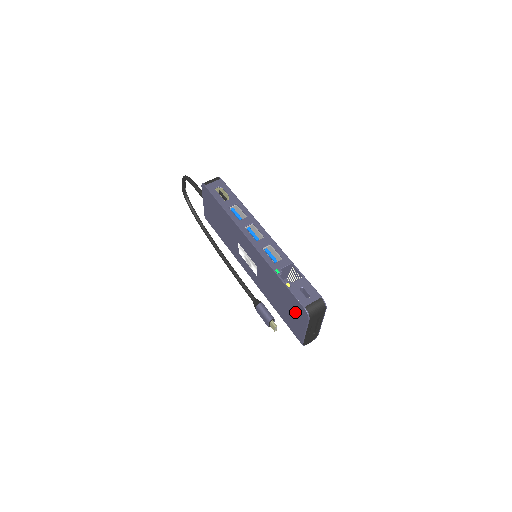
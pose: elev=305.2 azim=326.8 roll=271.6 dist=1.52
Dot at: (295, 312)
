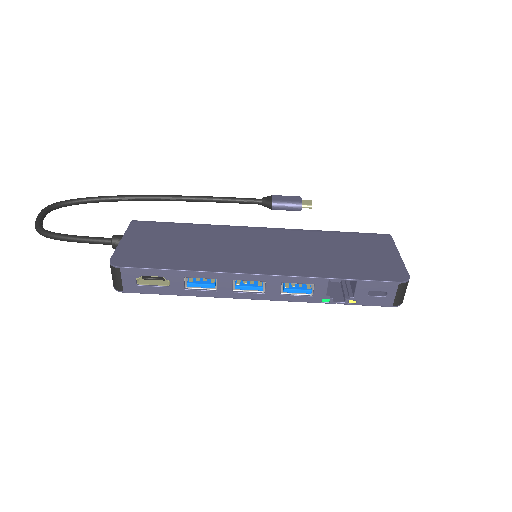
Dot at: occluded
